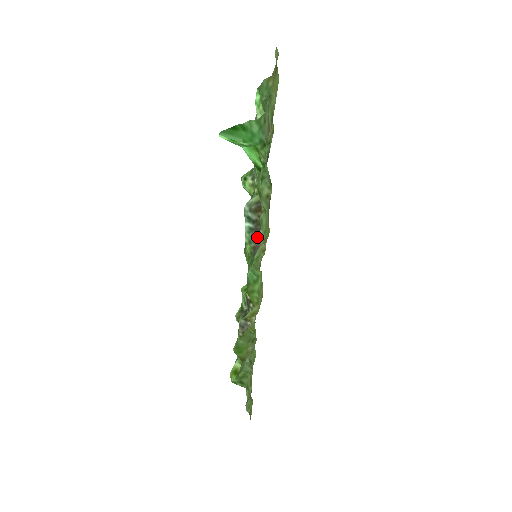
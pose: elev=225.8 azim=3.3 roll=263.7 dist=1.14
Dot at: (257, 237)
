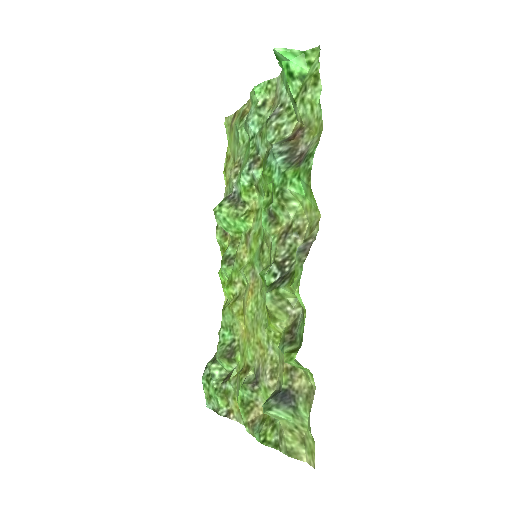
Dot at: (295, 160)
